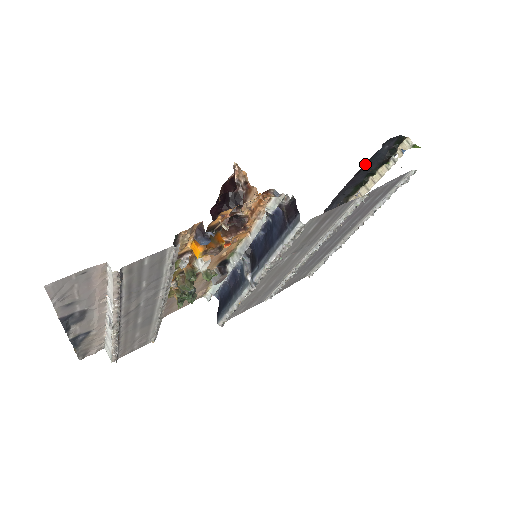
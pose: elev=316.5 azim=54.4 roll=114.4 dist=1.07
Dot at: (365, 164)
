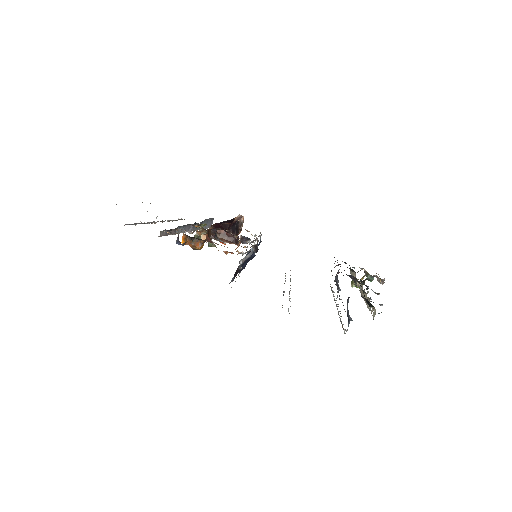
Dot at: occluded
